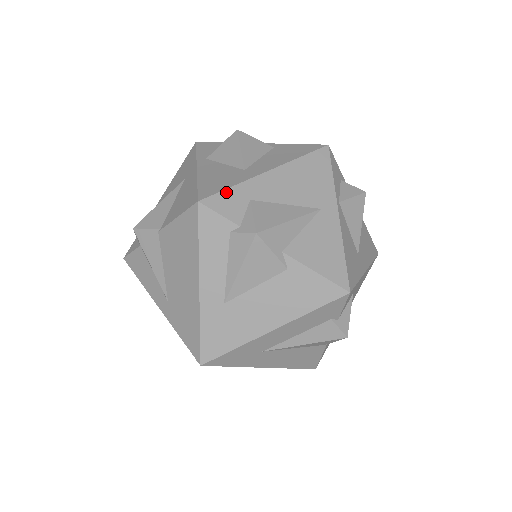
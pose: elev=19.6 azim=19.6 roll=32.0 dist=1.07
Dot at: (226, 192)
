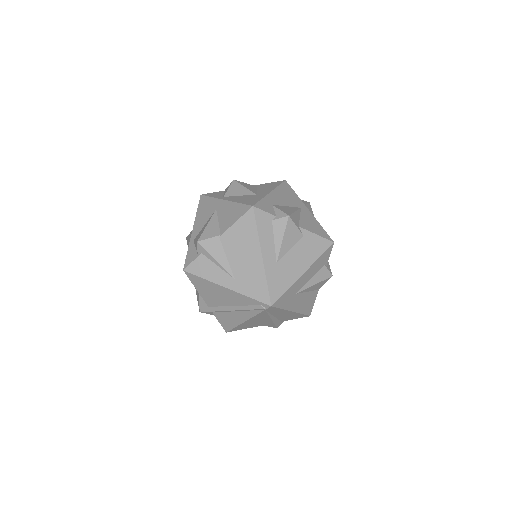
Dot at: (261, 202)
